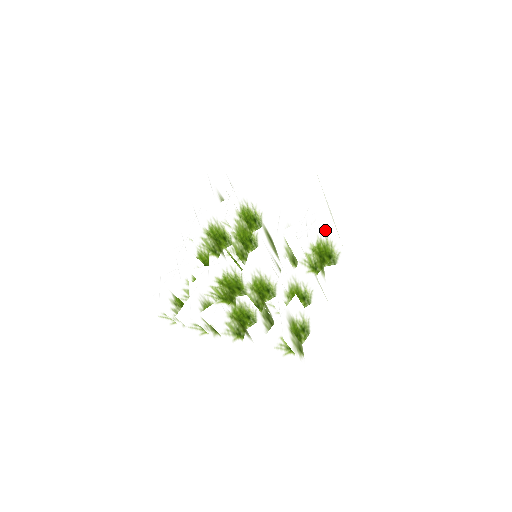
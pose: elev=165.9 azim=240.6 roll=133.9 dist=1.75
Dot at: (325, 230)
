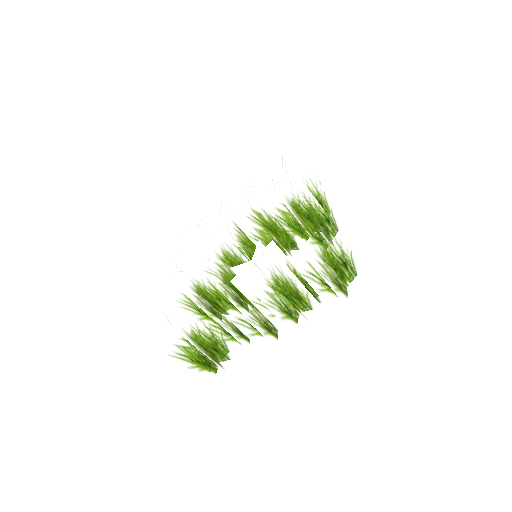
Dot at: (264, 273)
